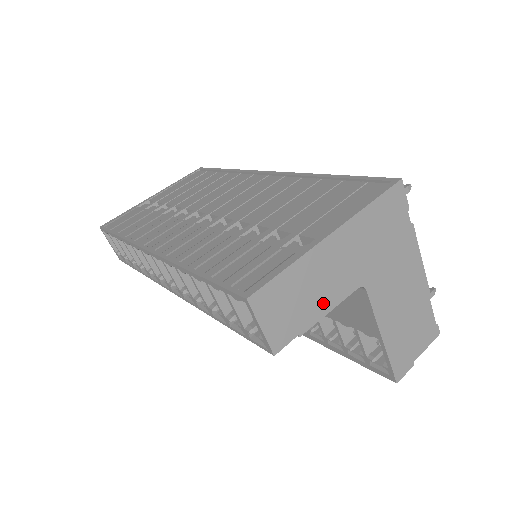
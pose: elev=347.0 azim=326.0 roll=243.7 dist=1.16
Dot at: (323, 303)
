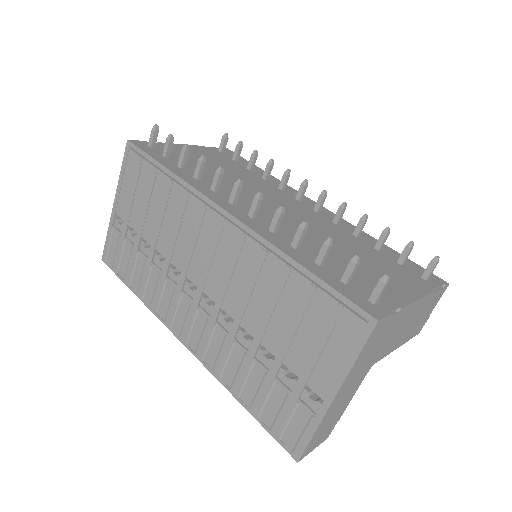
Dot at: (346, 403)
